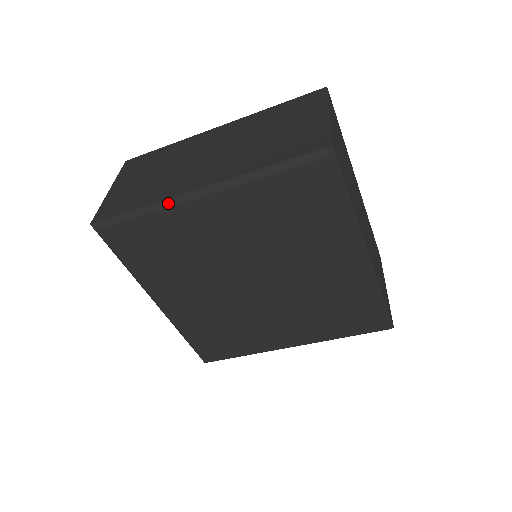
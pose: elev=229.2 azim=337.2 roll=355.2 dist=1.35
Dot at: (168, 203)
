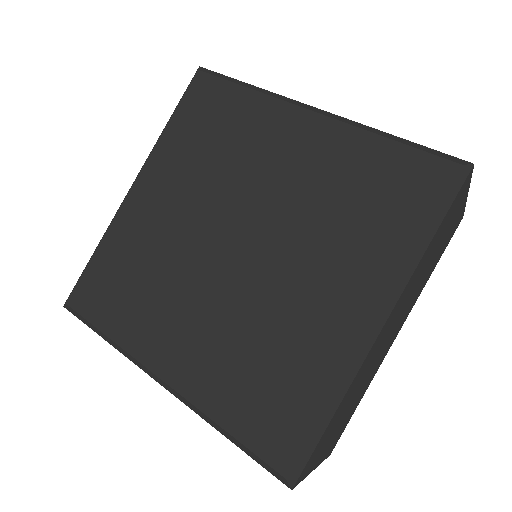
Dot at: (278, 96)
